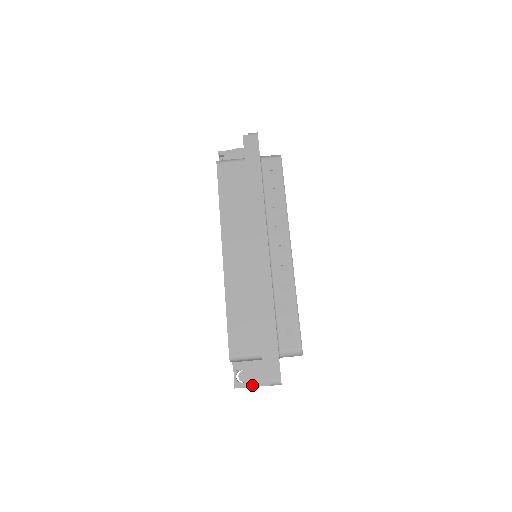
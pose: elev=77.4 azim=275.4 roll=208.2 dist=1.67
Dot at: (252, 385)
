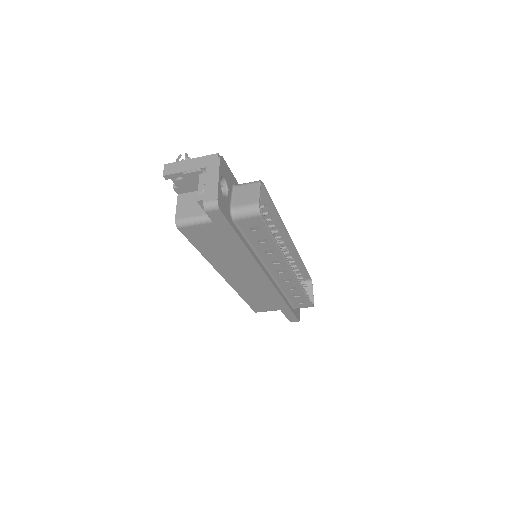
Dot at: occluded
